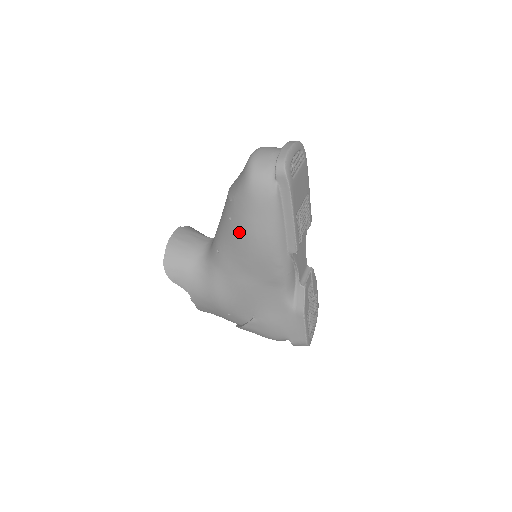
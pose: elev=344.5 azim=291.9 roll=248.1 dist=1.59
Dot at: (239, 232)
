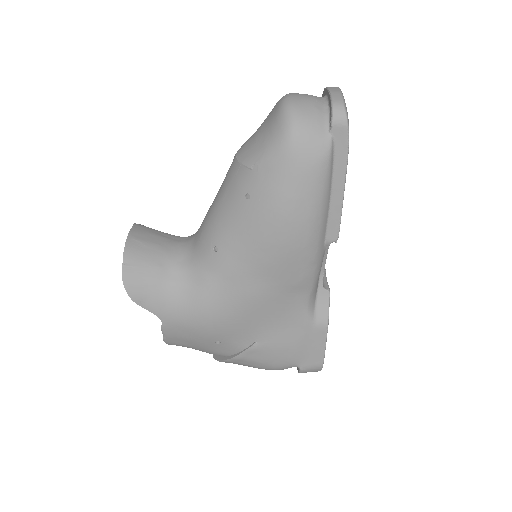
Dot at: (264, 215)
